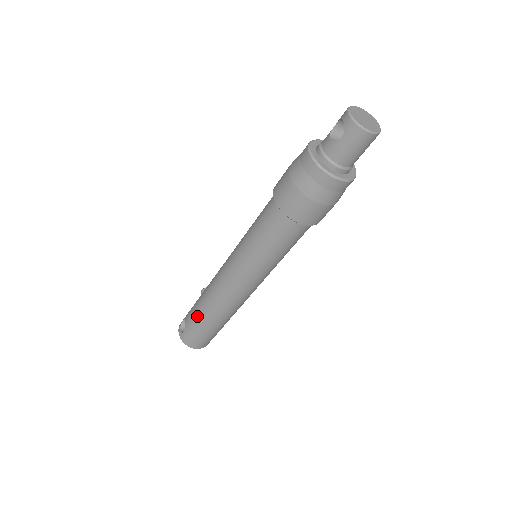
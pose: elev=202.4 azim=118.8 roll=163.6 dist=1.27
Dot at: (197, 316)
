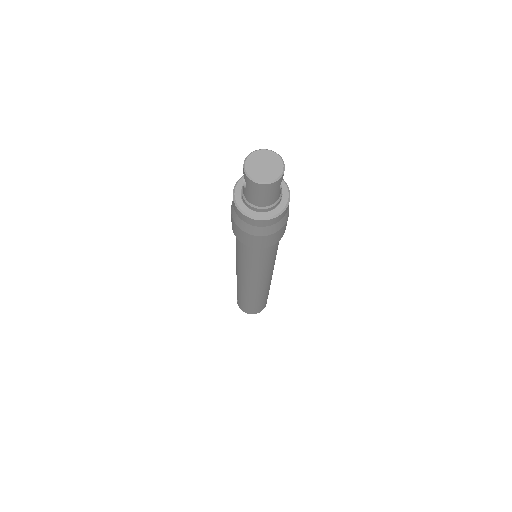
Dot at: (238, 294)
